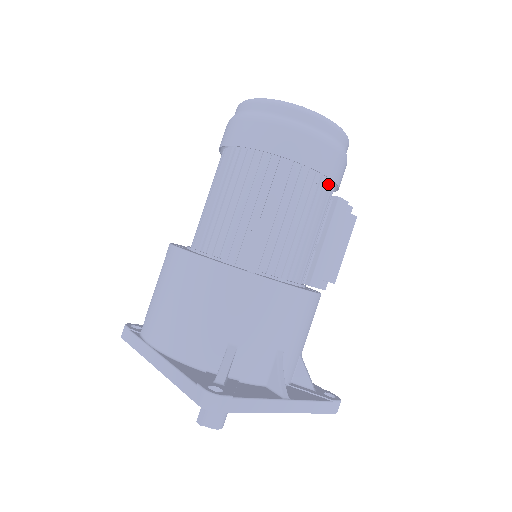
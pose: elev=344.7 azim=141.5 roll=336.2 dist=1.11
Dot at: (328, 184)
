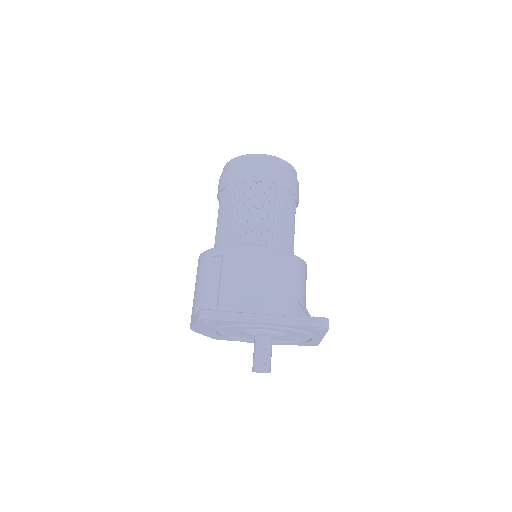
Dot at: occluded
